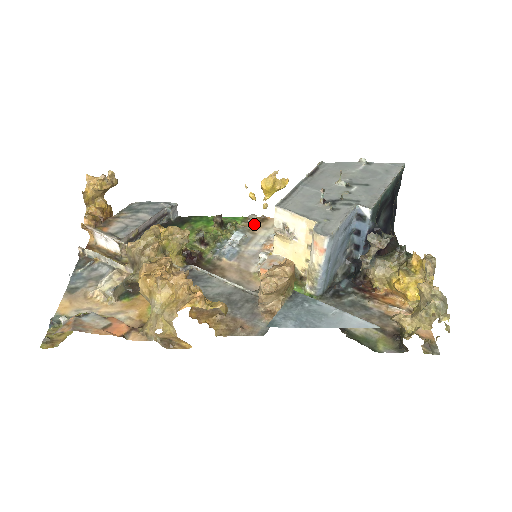
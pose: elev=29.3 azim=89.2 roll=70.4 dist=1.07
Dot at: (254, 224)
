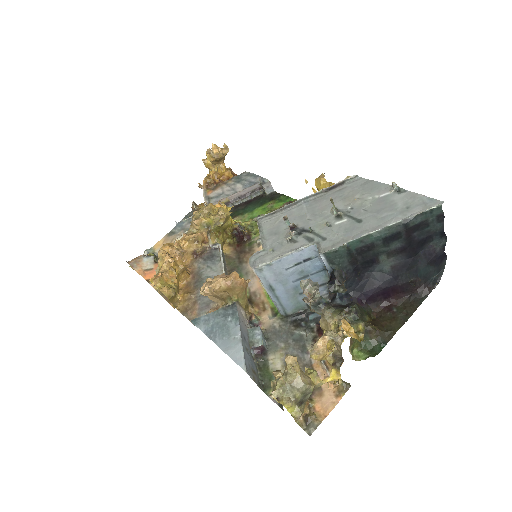
Dot at: occluded
